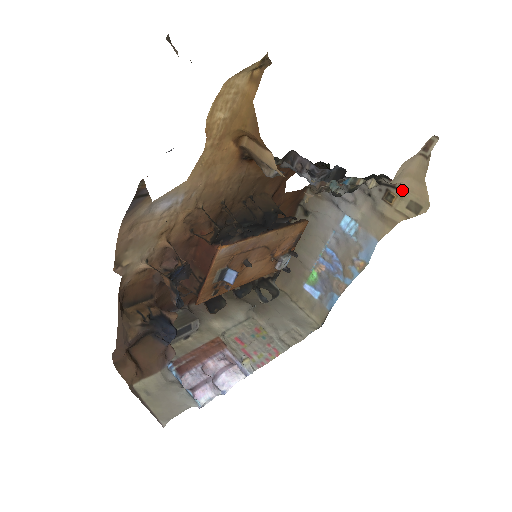
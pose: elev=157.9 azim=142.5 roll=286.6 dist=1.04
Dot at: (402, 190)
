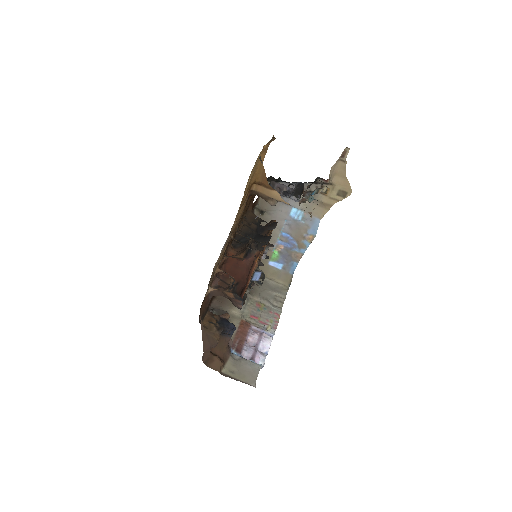
Dot at: (332, 185)
